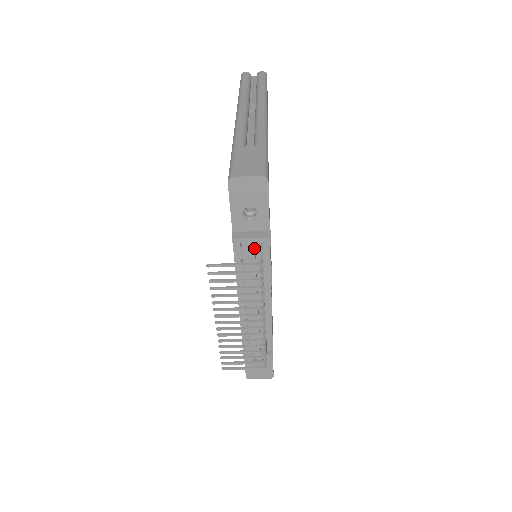
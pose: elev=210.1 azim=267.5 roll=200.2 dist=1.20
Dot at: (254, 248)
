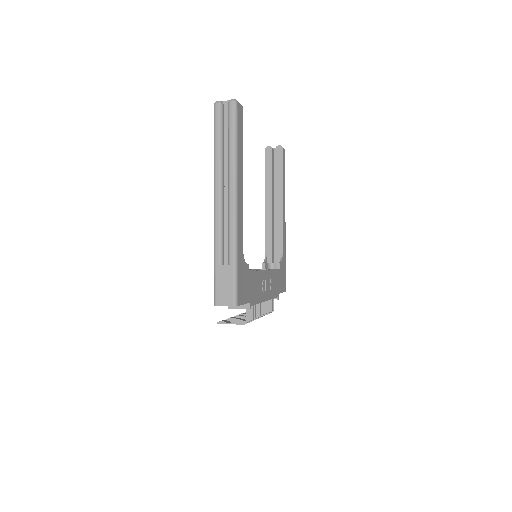
Dot at: occluded
